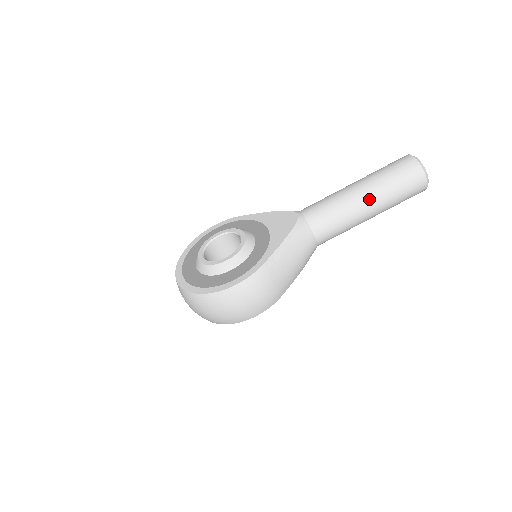
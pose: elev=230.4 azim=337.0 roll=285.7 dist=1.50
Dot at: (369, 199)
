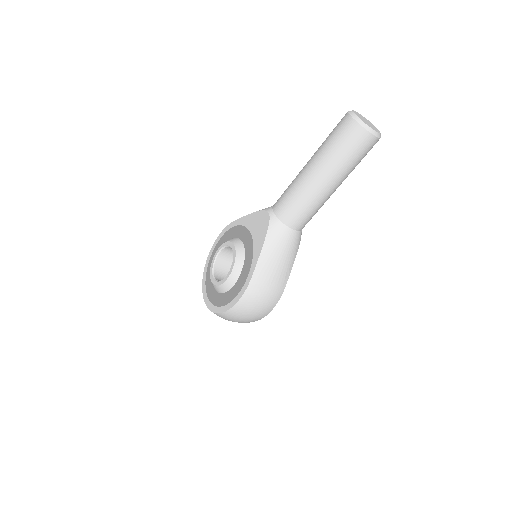
Dot at: (323, 178)
